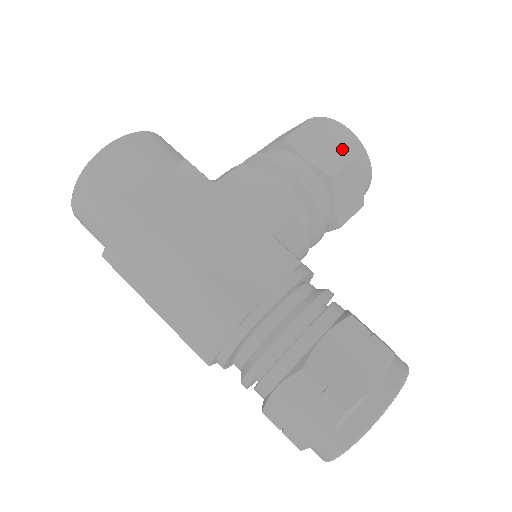
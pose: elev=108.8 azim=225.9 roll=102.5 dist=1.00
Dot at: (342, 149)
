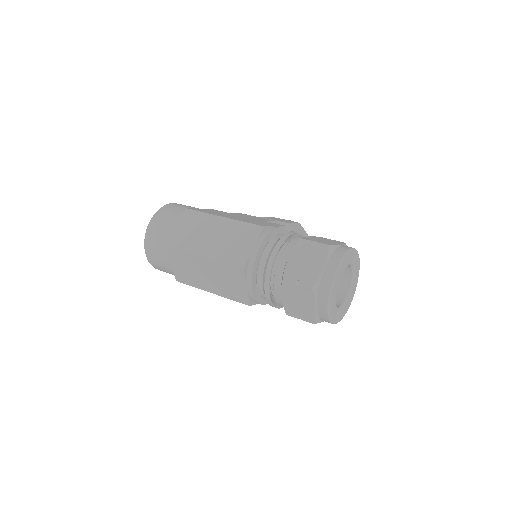
Dot at: (291, 221)
